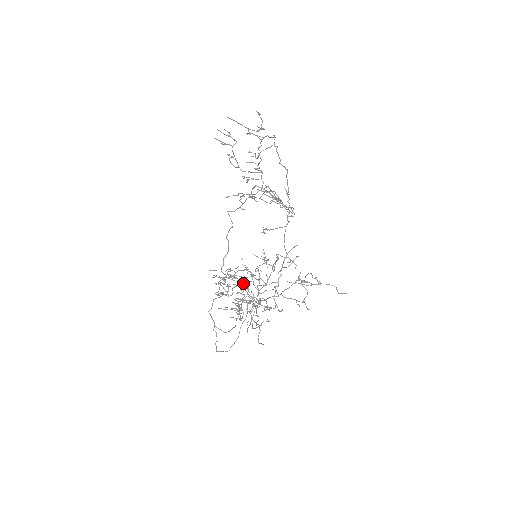
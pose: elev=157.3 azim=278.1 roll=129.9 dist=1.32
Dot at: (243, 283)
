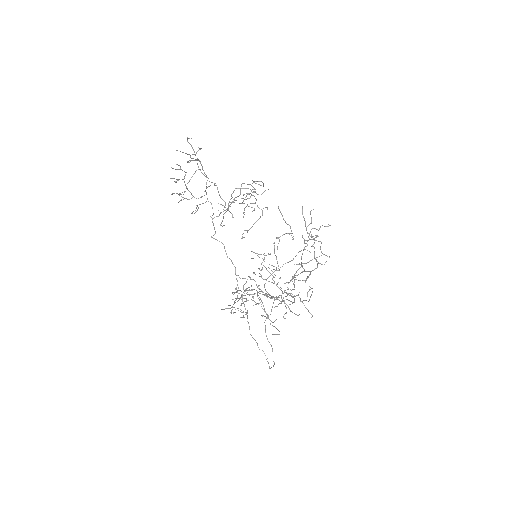
Dot at: occluded
